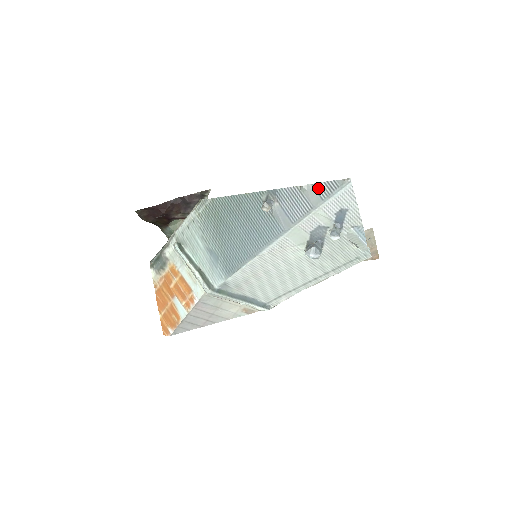
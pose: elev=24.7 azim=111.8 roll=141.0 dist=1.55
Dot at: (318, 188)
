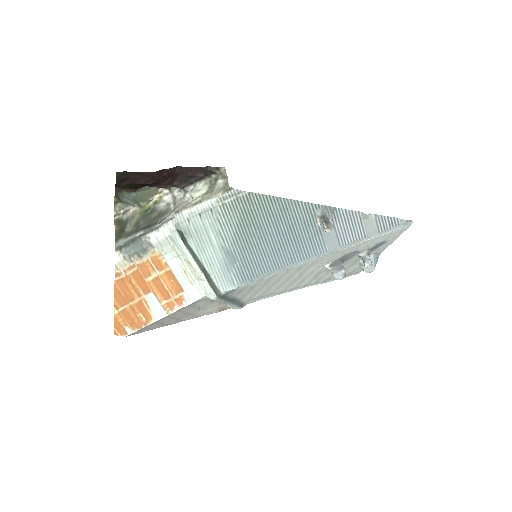
Dot at: (380, 220)
